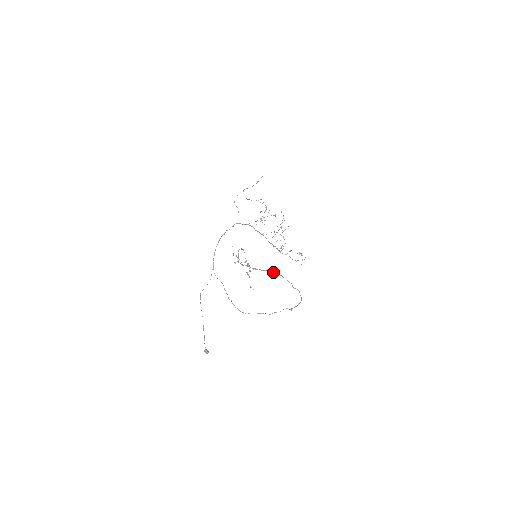
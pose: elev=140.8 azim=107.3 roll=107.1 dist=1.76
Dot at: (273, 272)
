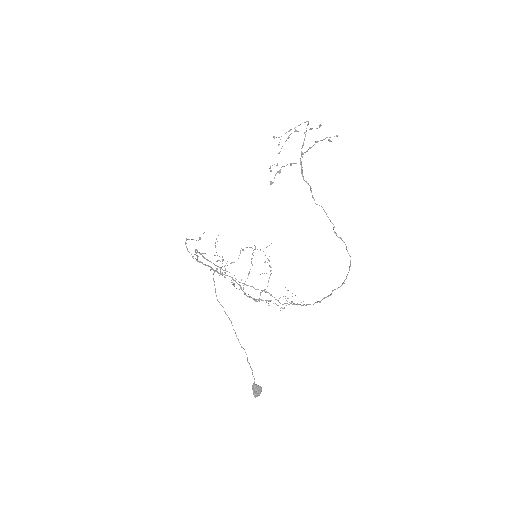
Dot at: (314, 200)
